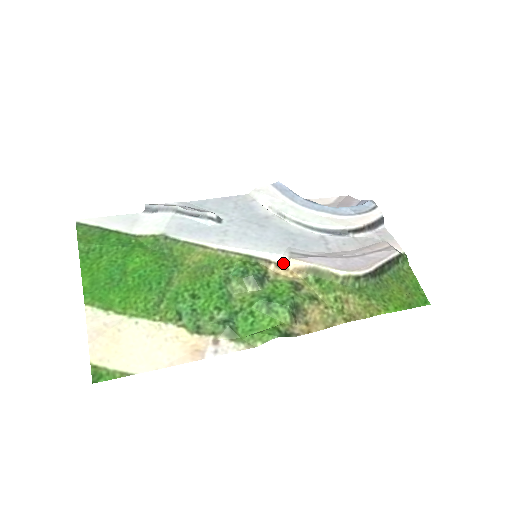
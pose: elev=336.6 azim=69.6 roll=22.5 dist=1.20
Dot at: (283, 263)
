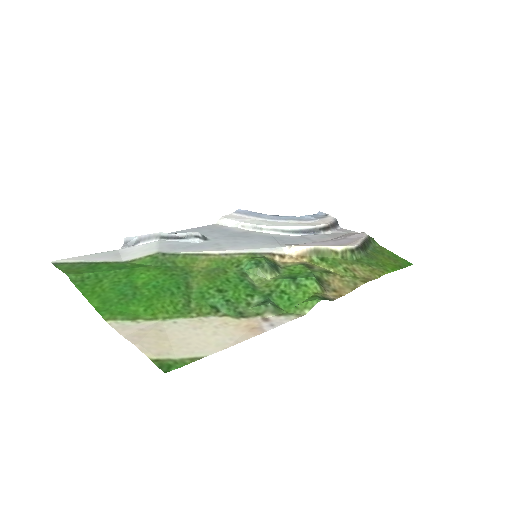
Dot at: (285, 253)
